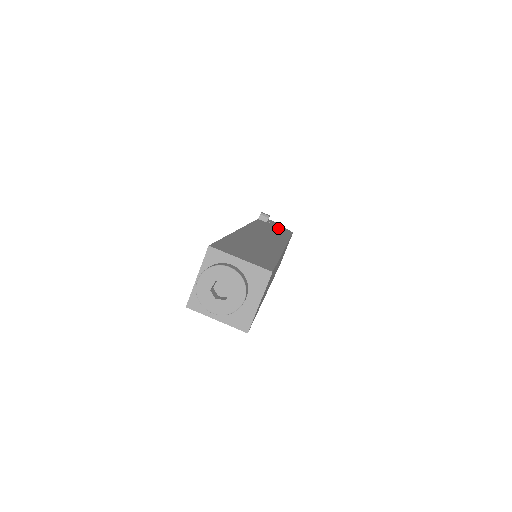
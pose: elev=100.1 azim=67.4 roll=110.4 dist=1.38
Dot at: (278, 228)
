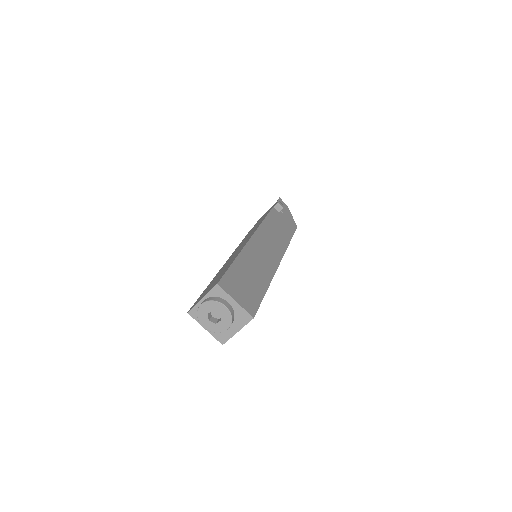
Dot at: (286, 223)
